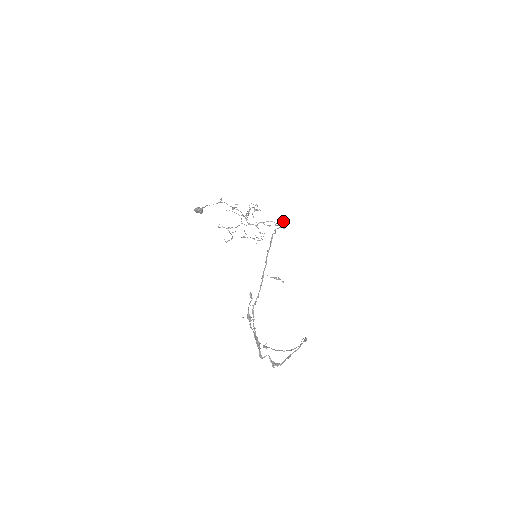
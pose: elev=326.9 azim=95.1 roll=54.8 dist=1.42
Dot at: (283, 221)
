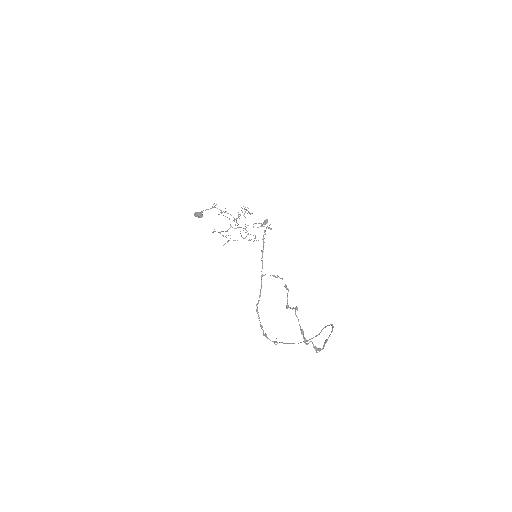
Dot at: (265, 223)
